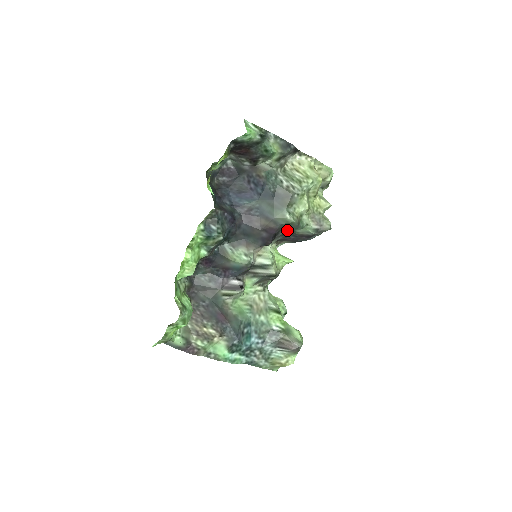
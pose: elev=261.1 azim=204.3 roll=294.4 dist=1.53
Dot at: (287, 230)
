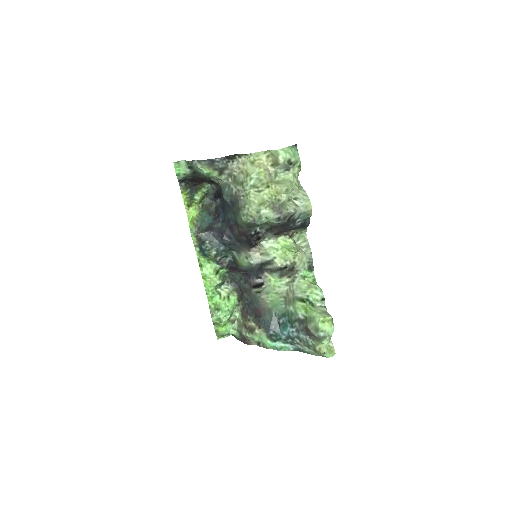
Dot at: (264, 226)
